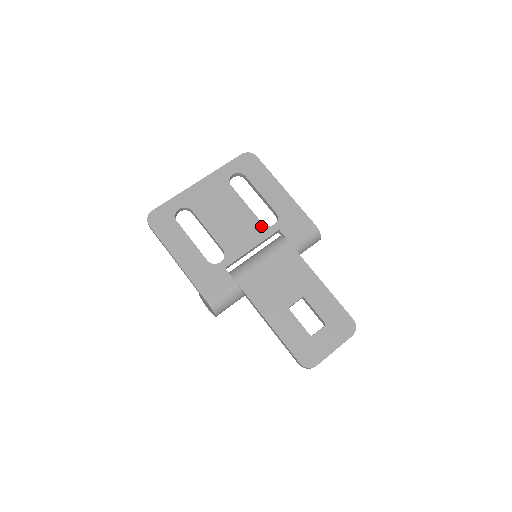
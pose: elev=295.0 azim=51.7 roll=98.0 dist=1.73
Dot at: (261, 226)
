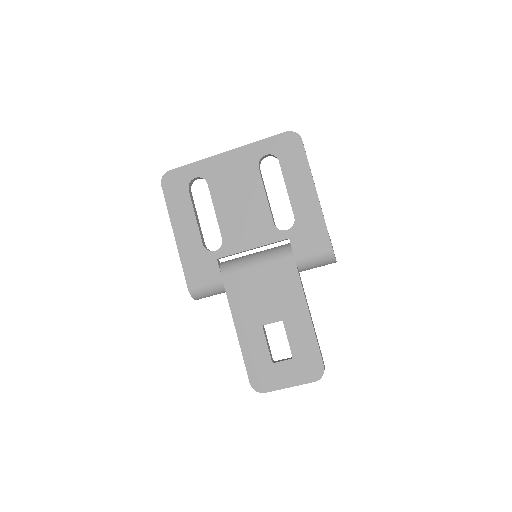
Dot at: (272, 227)
